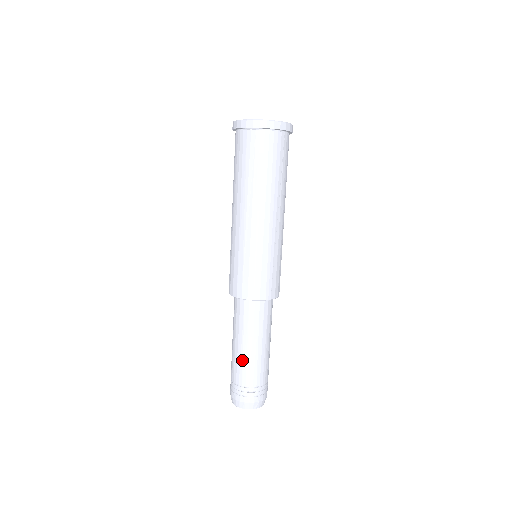
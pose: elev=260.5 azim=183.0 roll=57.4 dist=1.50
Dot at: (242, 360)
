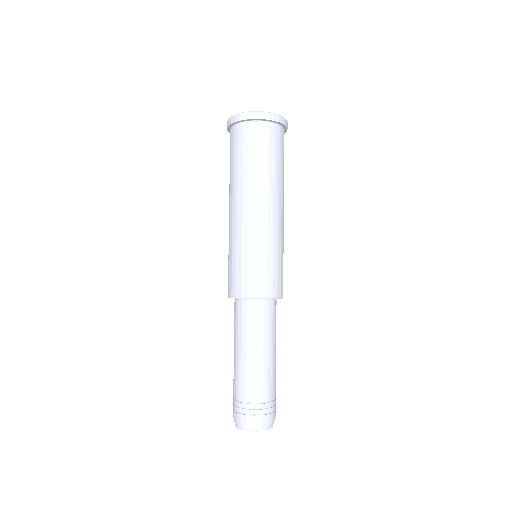
Dot at: (264, 371)
